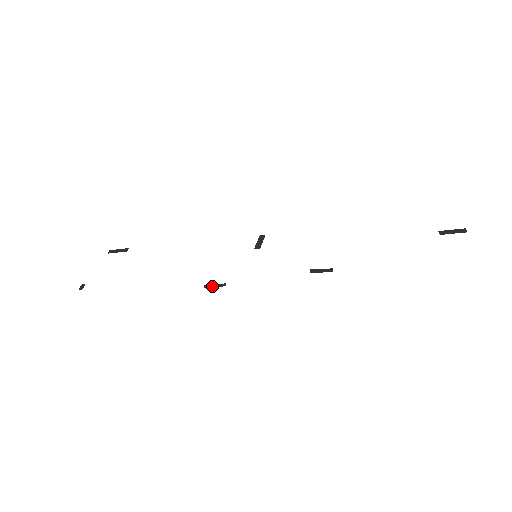
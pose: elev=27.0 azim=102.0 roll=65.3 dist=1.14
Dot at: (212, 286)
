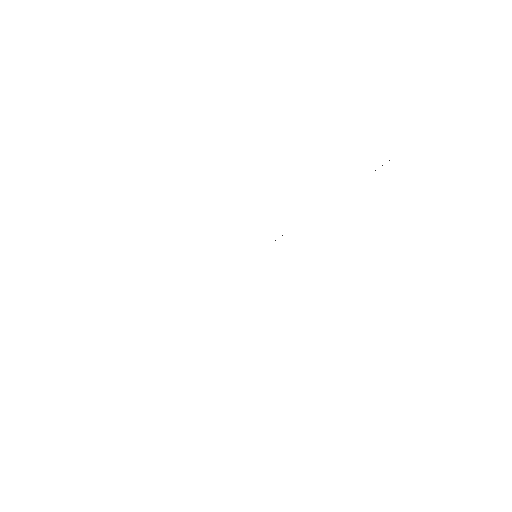
Dot at: occluded
